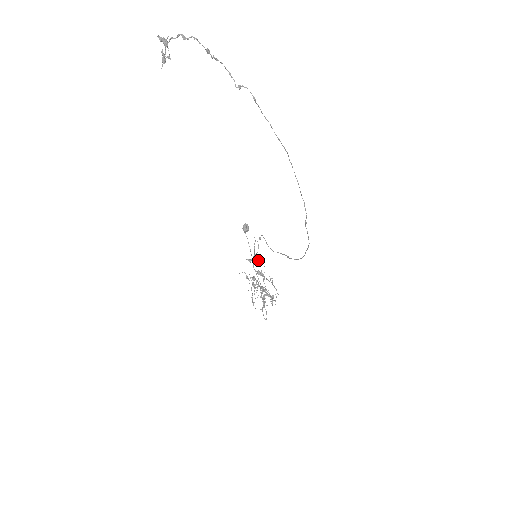
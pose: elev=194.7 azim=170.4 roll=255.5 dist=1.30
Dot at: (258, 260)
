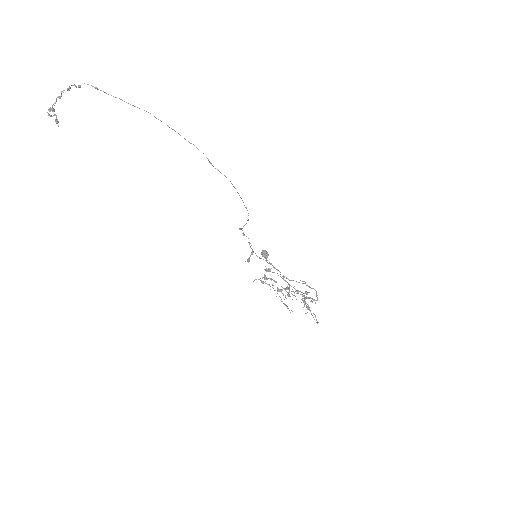
Dot at: (268, 263)
